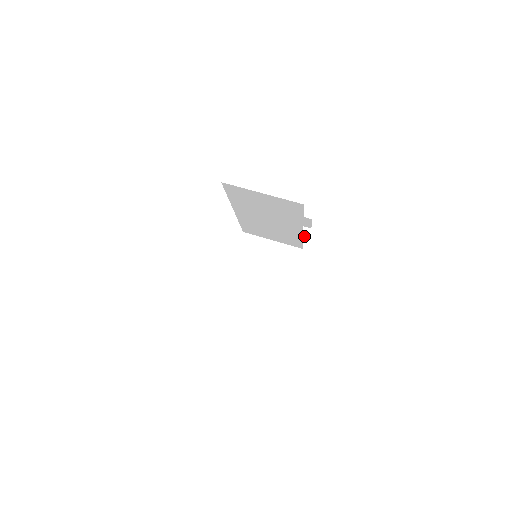
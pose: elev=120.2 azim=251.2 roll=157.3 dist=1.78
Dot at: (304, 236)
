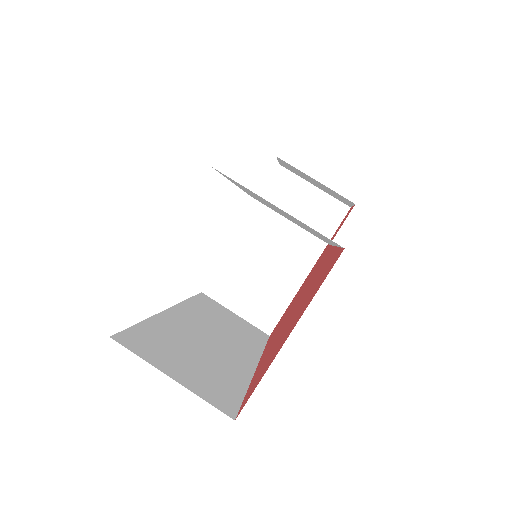
Dot at: (338, 216)
